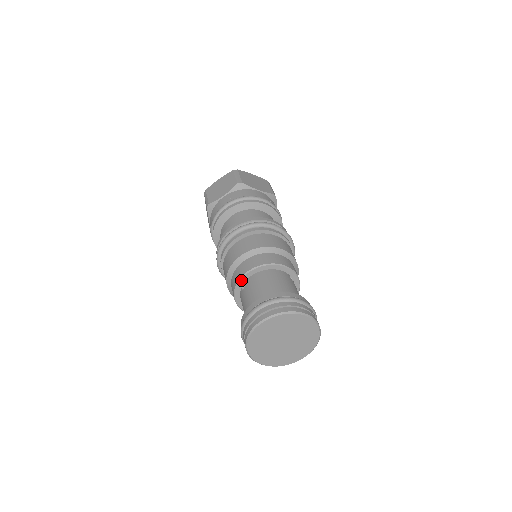
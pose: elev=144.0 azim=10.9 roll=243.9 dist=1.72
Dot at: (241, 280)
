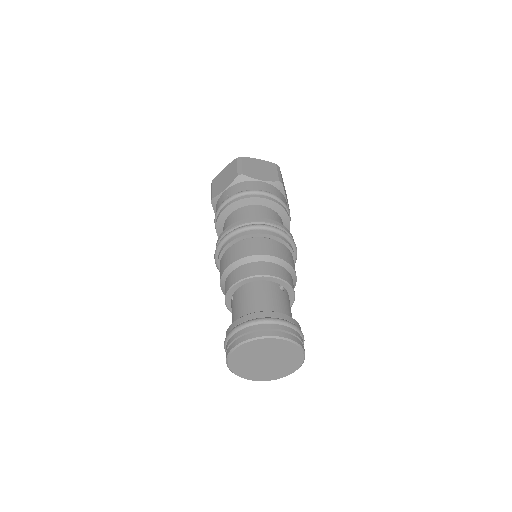
Dot at: (229, 292)
